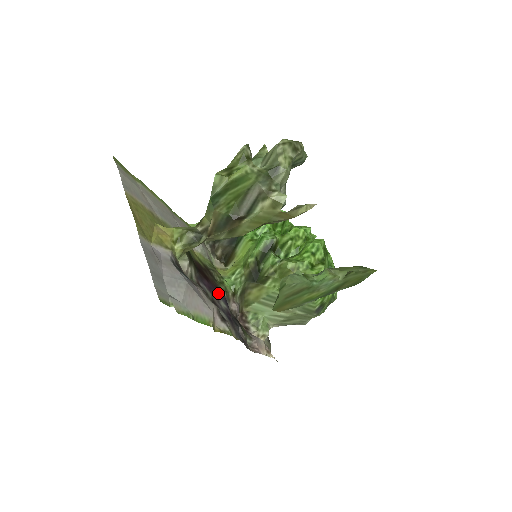
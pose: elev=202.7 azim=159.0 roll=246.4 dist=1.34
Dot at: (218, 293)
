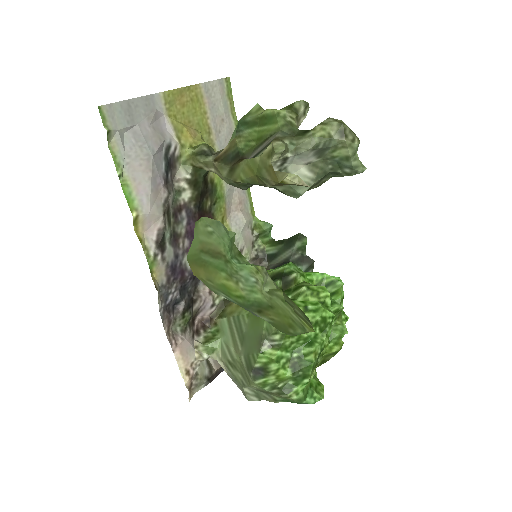
Dot at: occluded
